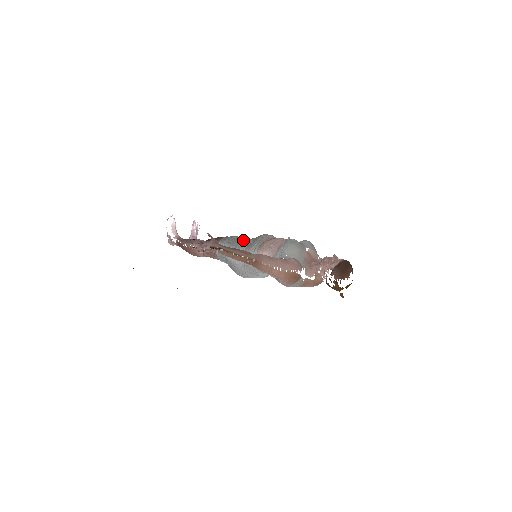
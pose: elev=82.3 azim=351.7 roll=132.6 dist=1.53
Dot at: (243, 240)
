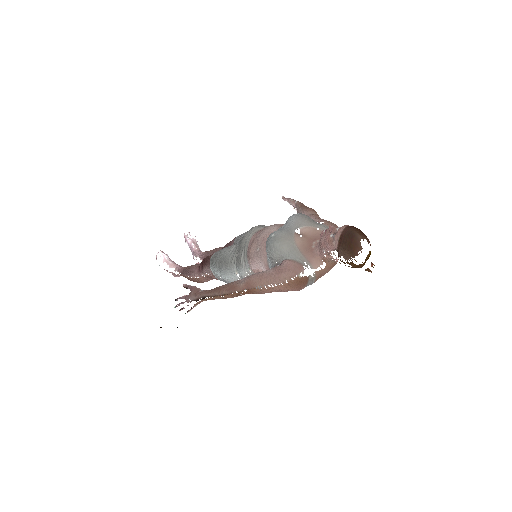
Dot at: (229, 254)
